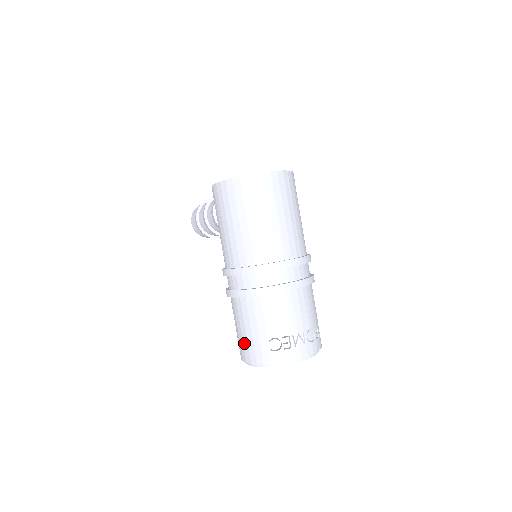
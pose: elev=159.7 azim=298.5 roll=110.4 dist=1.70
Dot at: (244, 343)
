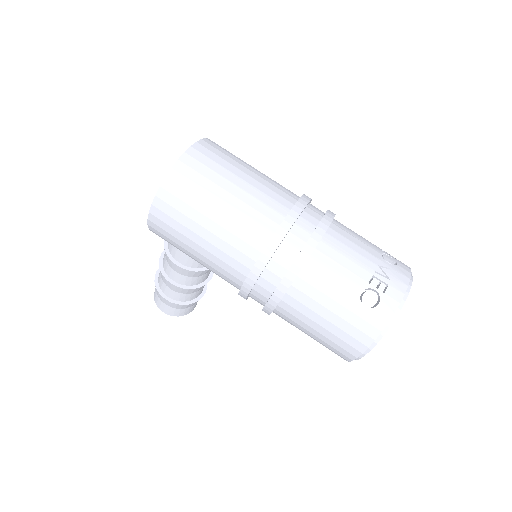
Dot at: (338, 336)
